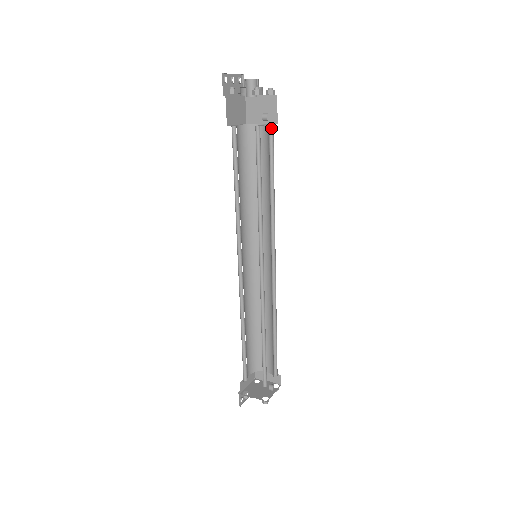
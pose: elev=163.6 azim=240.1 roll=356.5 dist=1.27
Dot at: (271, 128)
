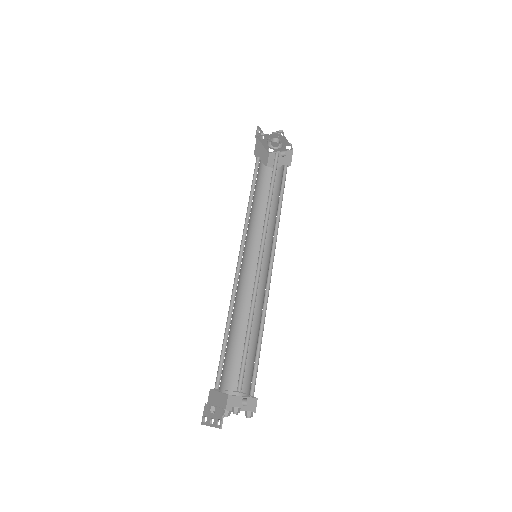
Dot at: (285, 168)
